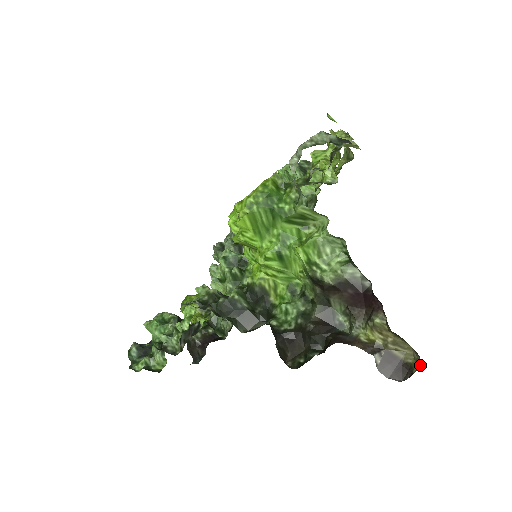
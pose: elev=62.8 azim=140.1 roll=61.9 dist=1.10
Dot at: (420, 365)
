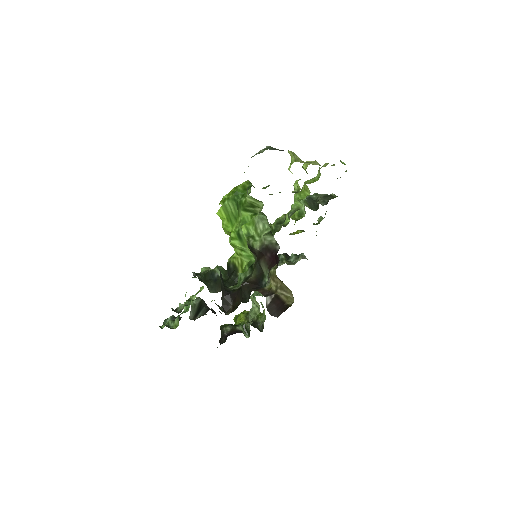
Dot at: occluded
